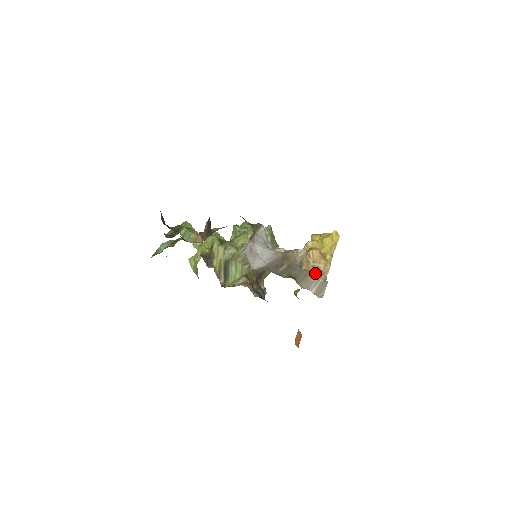
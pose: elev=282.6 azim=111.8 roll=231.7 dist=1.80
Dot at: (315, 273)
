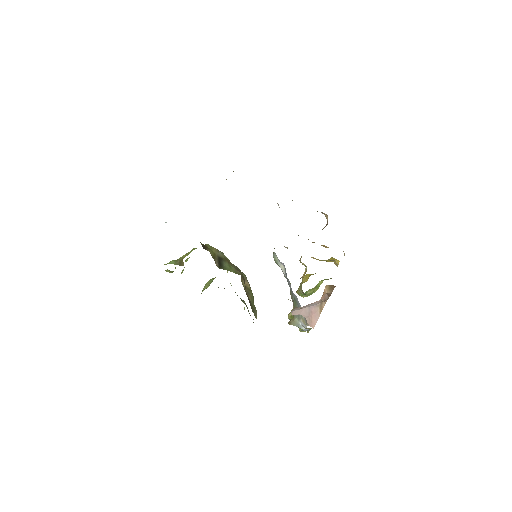
Dot at: occluded
